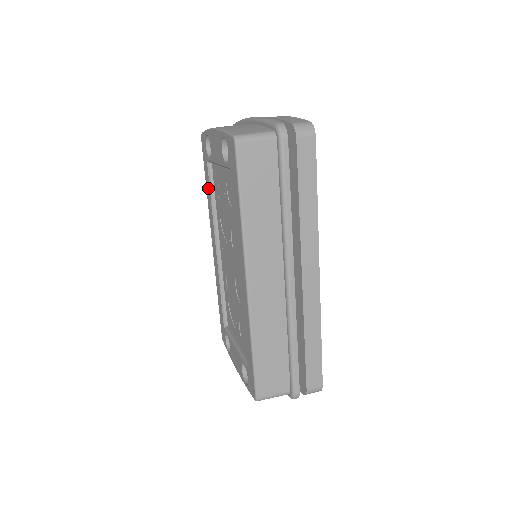
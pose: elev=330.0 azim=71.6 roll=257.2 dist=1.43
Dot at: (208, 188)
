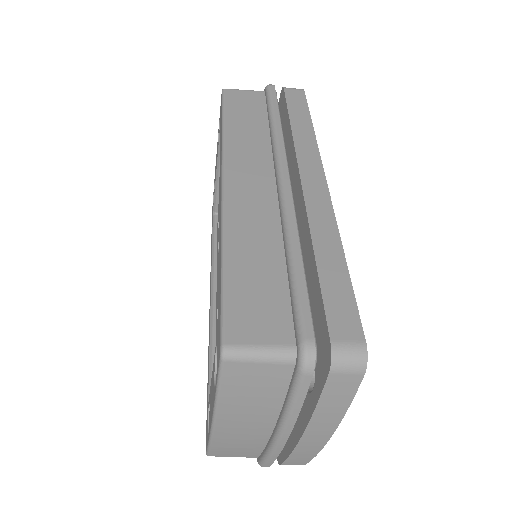
Dot at: occluded
